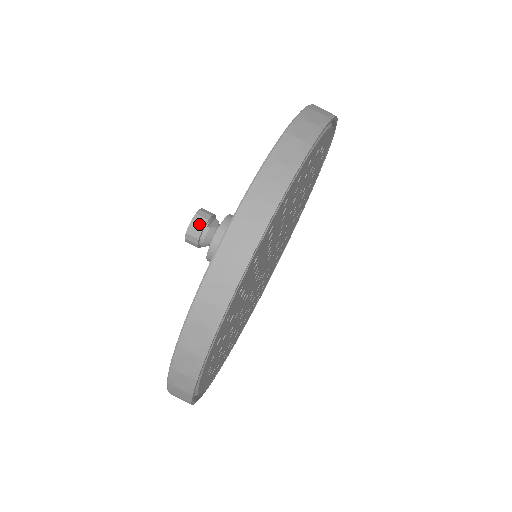
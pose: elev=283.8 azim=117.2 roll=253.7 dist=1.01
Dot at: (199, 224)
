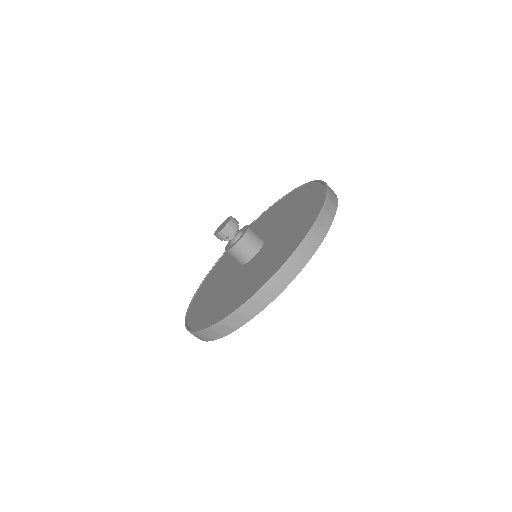
Dot at: (219, 238)
